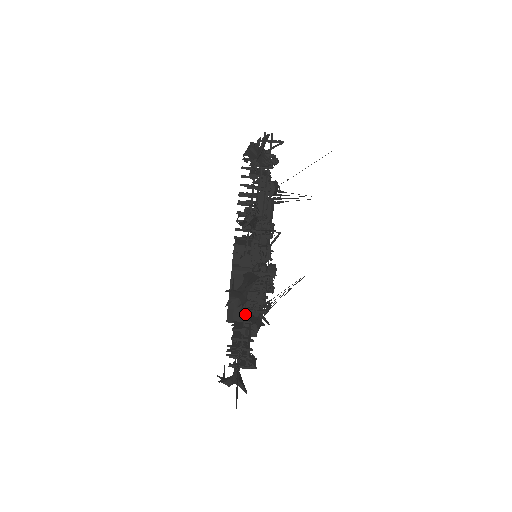
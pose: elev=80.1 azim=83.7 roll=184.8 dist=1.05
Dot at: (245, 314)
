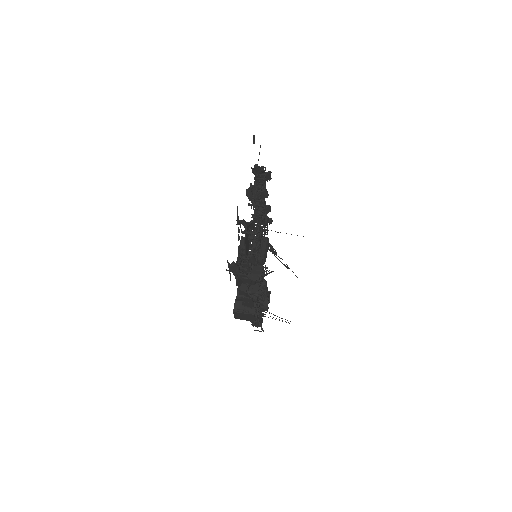
Dot at: occluded
